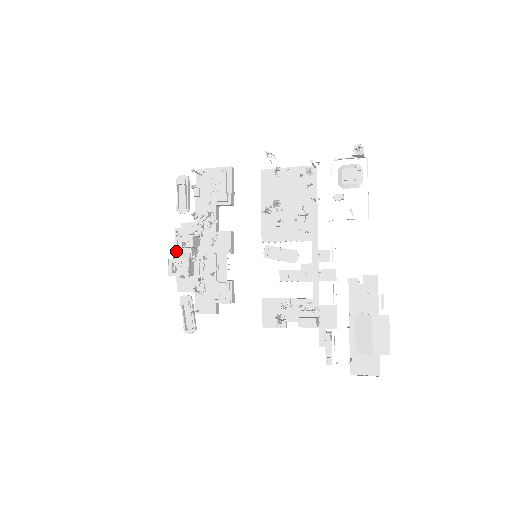
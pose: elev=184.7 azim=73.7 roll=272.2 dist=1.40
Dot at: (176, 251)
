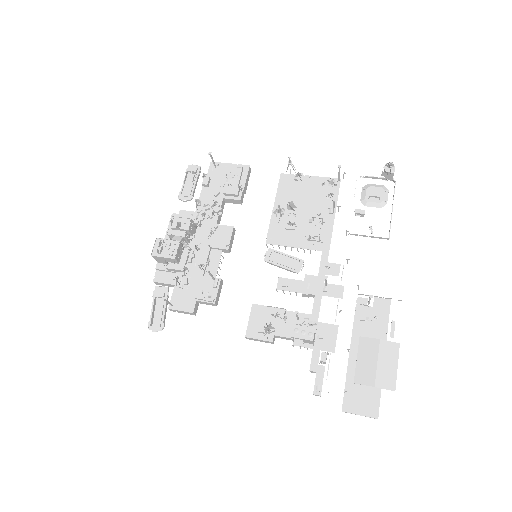
Dot at: (167, 232)
